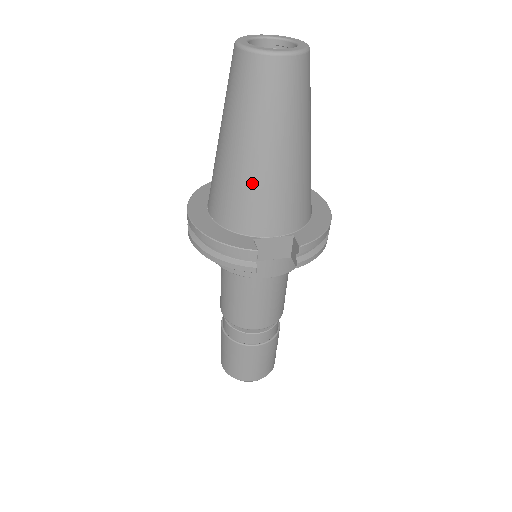
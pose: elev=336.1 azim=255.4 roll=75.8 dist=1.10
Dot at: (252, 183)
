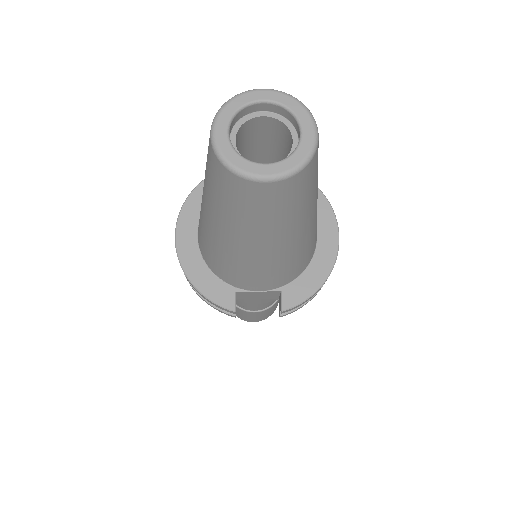
Dot at: (232, 258)
